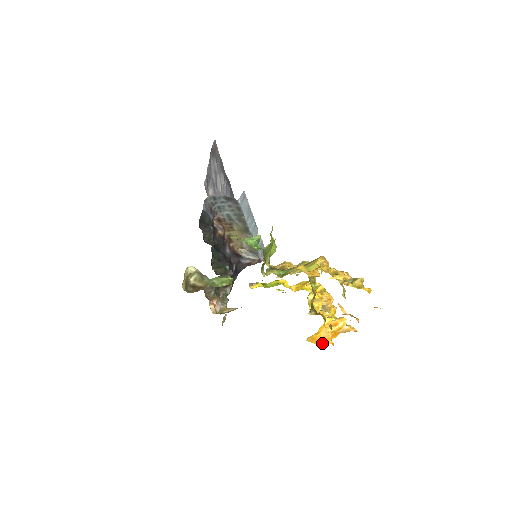
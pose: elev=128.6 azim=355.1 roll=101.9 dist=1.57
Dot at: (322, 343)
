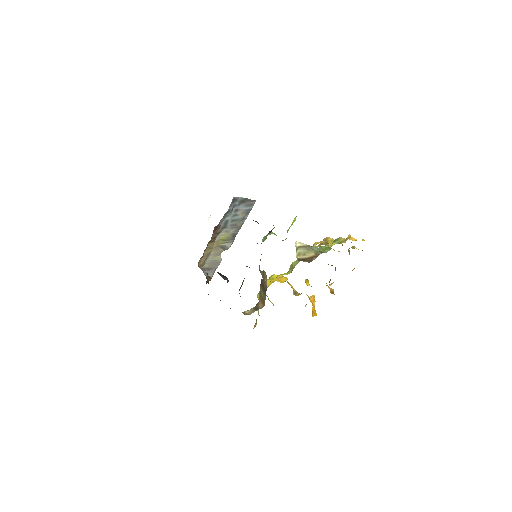
Dot at: occluded
